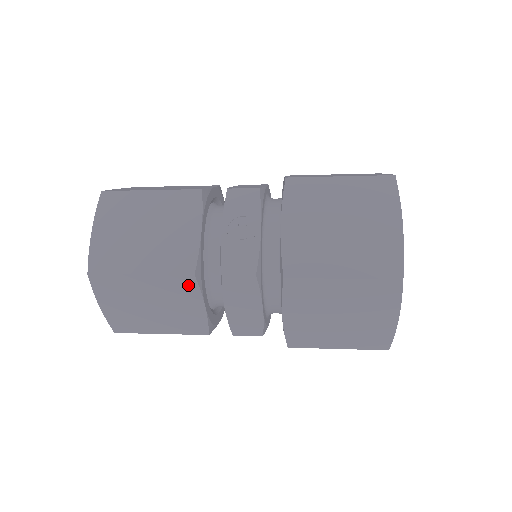
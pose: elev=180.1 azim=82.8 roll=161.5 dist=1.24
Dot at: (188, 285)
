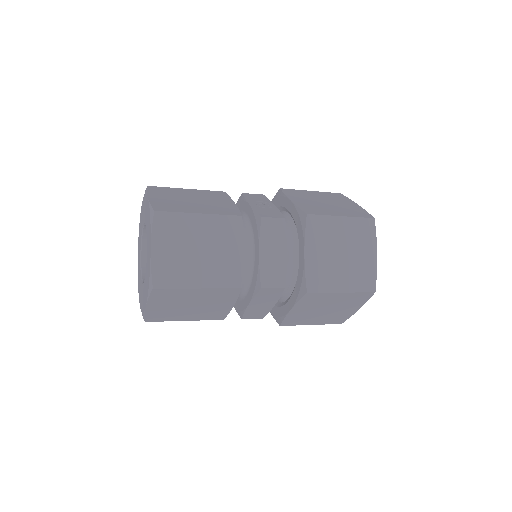
Dot at: (235, 227)
